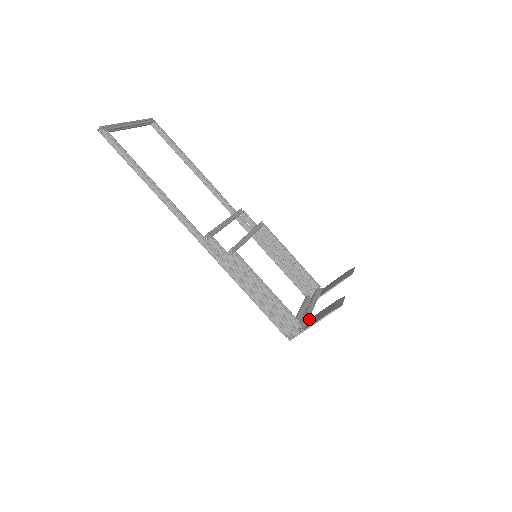
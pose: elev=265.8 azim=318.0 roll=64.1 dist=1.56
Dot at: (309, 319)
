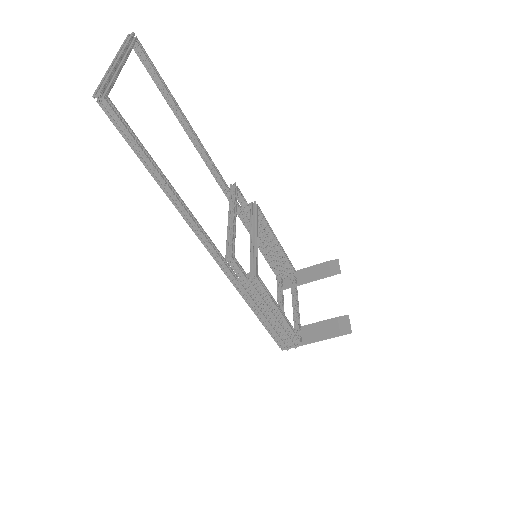
Dot at: (302, 327)
